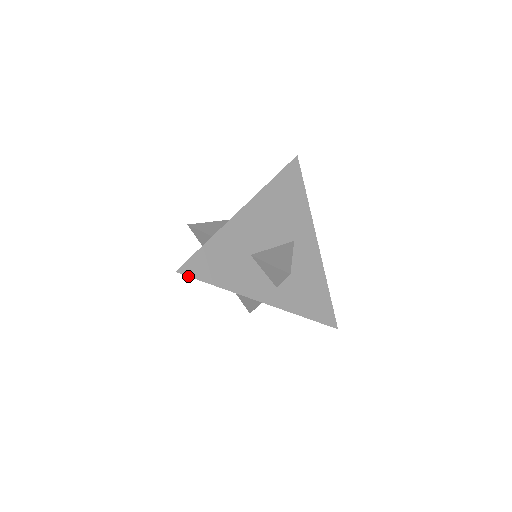
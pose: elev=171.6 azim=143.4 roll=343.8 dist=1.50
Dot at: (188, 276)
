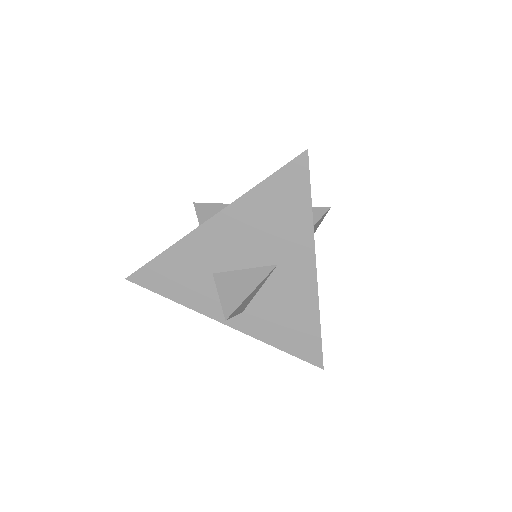
Dot at: (138, 284)
